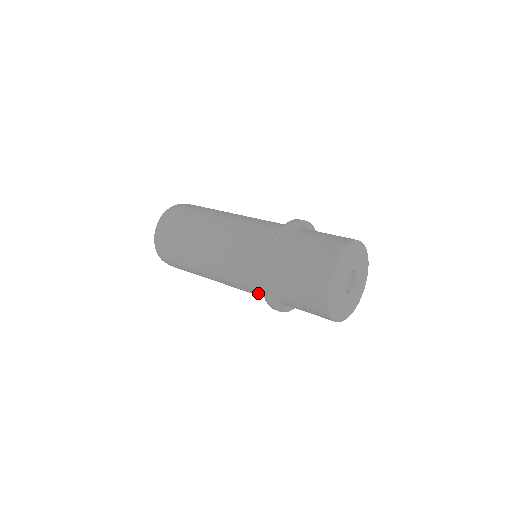
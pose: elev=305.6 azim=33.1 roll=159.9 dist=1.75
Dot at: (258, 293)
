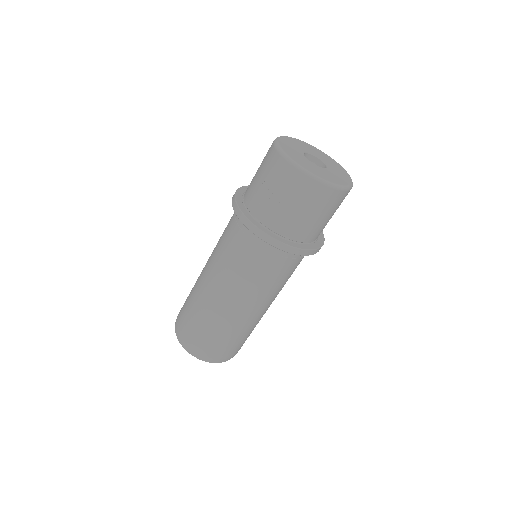
Dot at: (249, 247)
